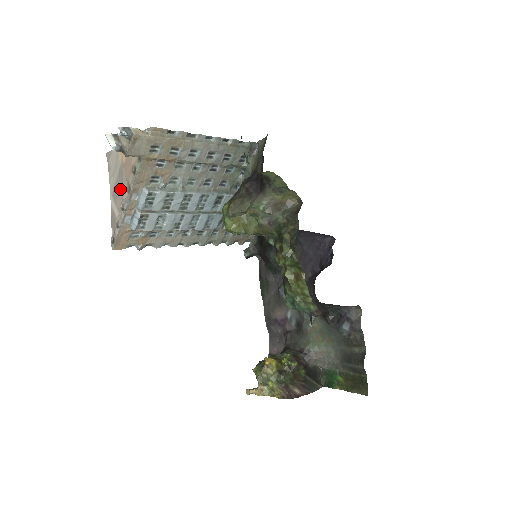
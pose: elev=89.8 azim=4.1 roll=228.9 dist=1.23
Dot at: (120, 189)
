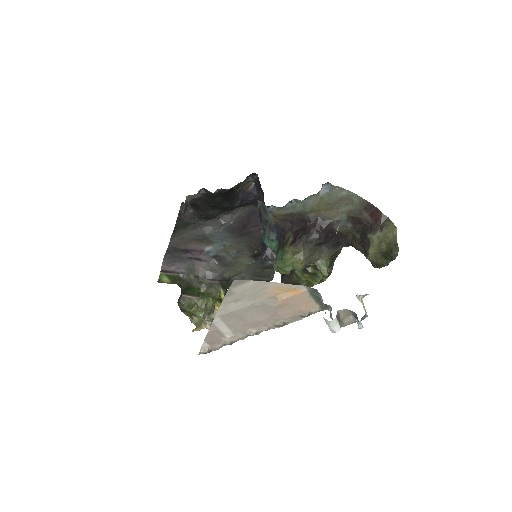
Dot at: (256, 320)
